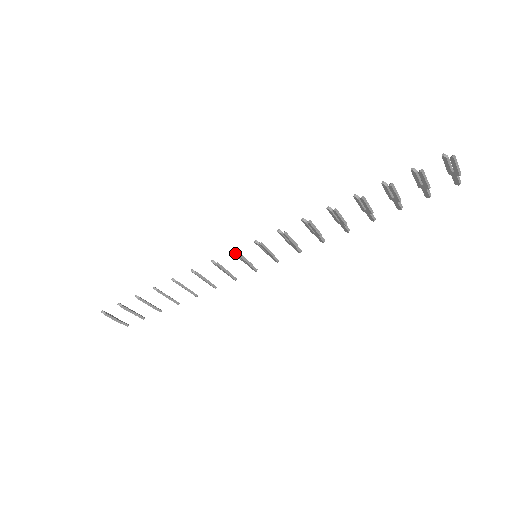
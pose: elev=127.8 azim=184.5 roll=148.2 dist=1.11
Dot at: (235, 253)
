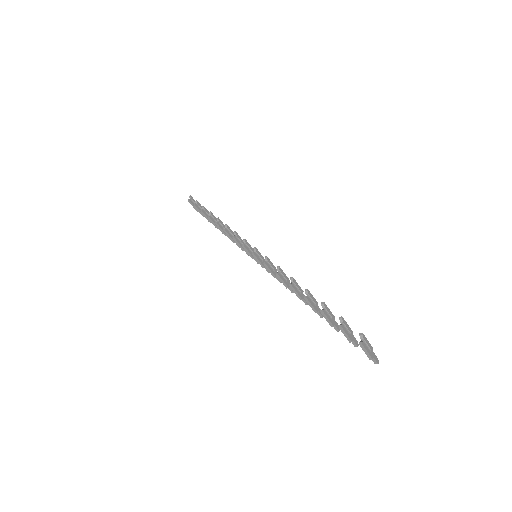
Dot at: (244, 242)
